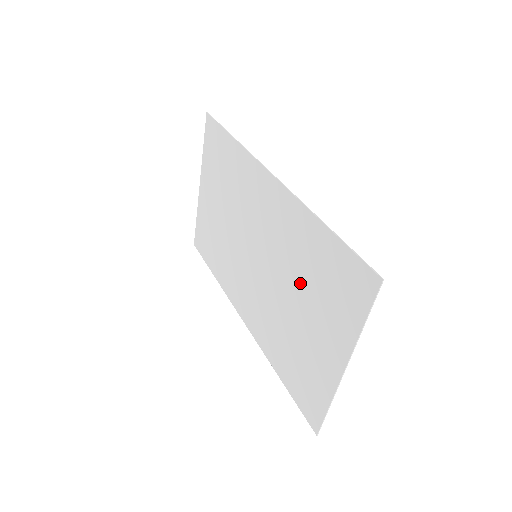
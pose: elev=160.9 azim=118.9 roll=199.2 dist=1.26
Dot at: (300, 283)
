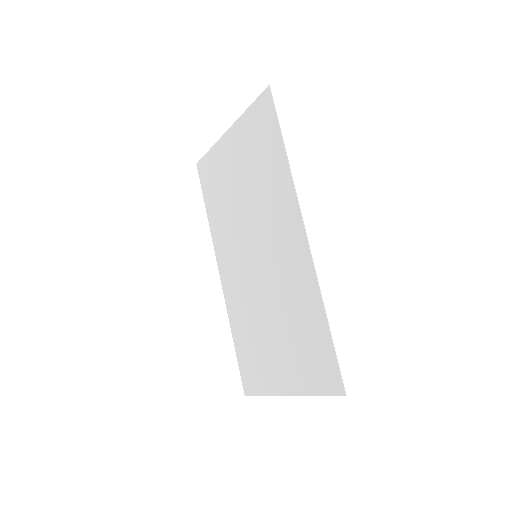
Dot at: (284, 320)
